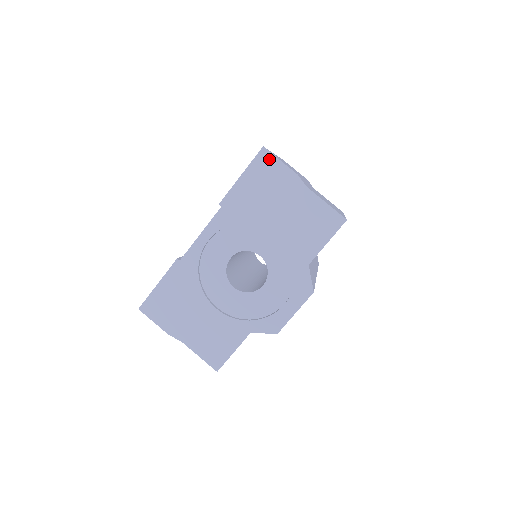
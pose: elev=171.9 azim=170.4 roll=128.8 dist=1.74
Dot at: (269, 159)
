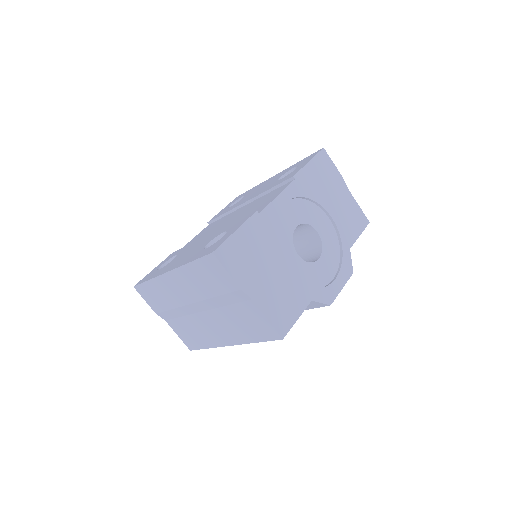
Dot at: (327, 158)
